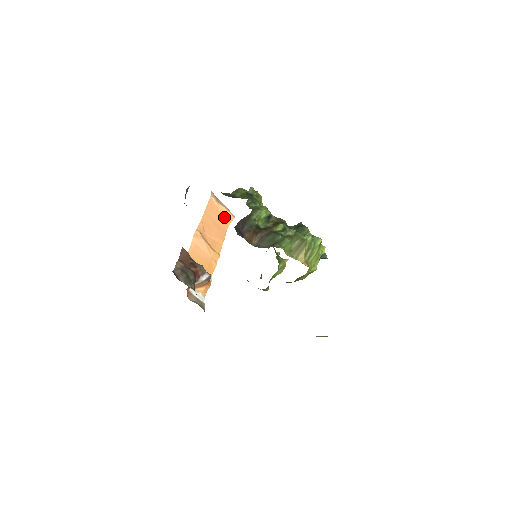
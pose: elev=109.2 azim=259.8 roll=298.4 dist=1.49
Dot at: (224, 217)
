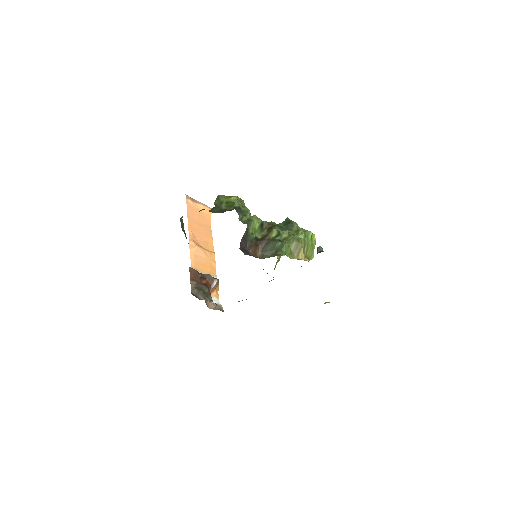
Dot at: (204, 214)
